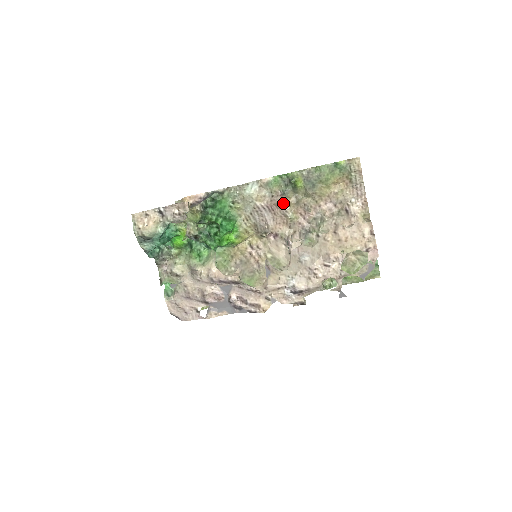
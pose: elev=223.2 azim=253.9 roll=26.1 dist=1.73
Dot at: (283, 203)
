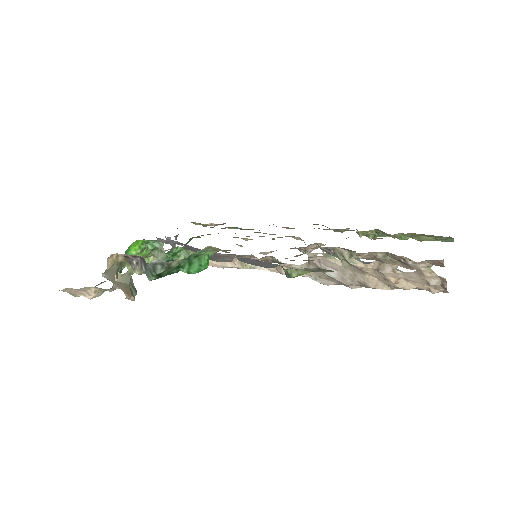
Dot at: occluded
